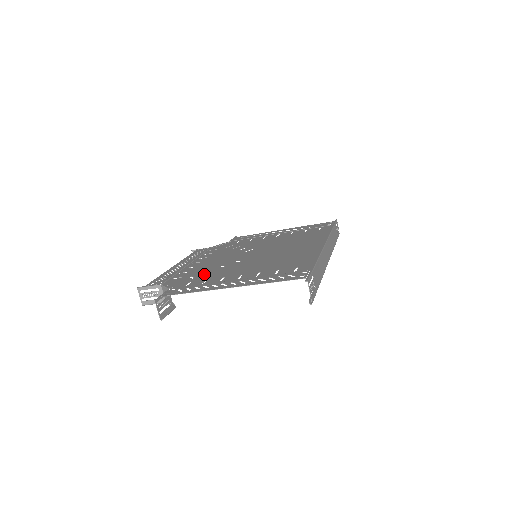
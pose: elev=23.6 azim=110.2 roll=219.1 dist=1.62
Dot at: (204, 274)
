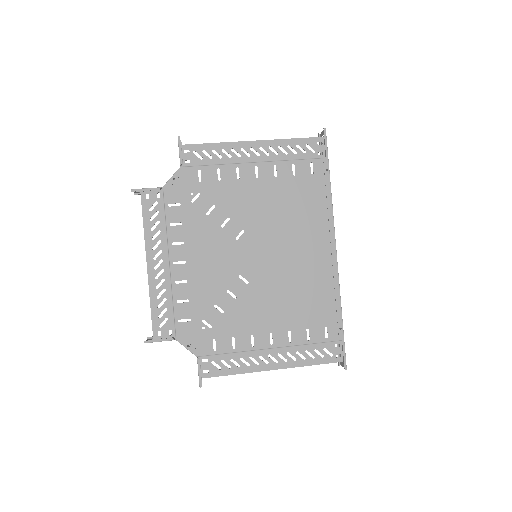
Dot at: (219, 318)
